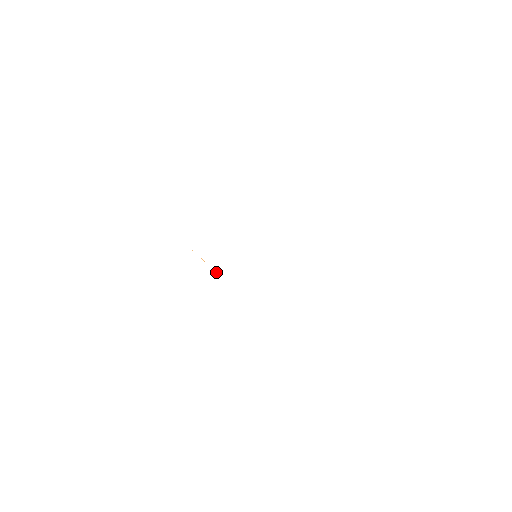
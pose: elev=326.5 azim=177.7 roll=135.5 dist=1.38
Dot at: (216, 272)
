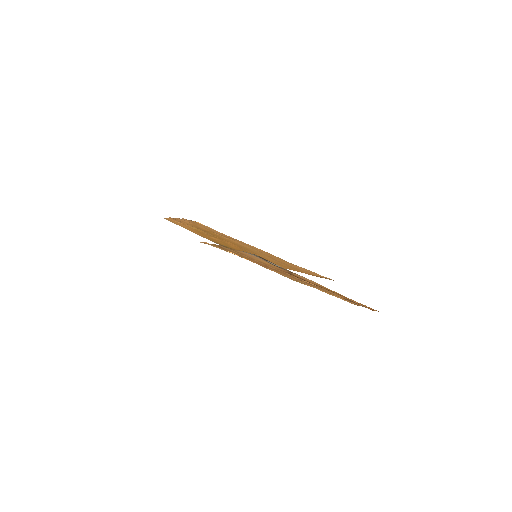
Dot at: occluded
